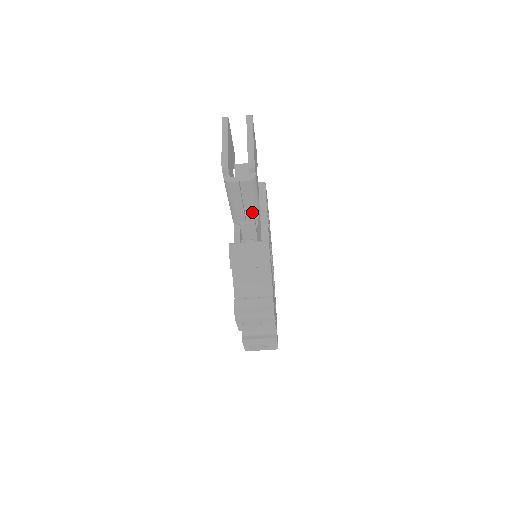
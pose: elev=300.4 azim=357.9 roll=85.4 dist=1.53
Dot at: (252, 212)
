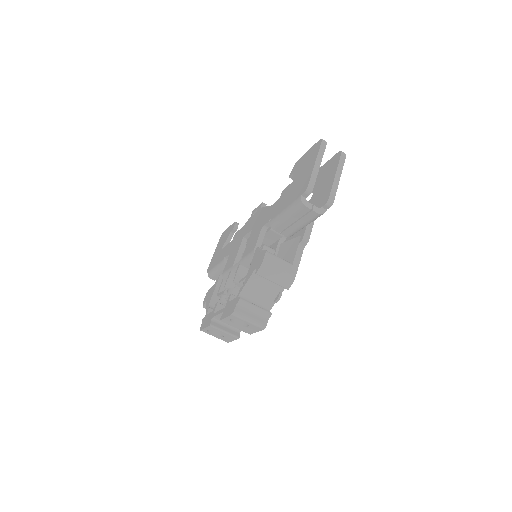
Dot at: (293, 231)
